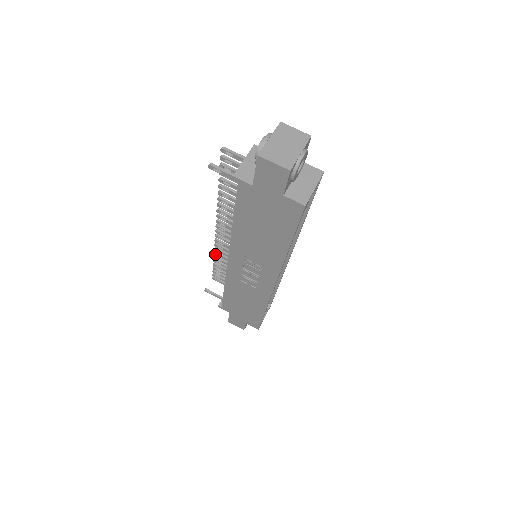
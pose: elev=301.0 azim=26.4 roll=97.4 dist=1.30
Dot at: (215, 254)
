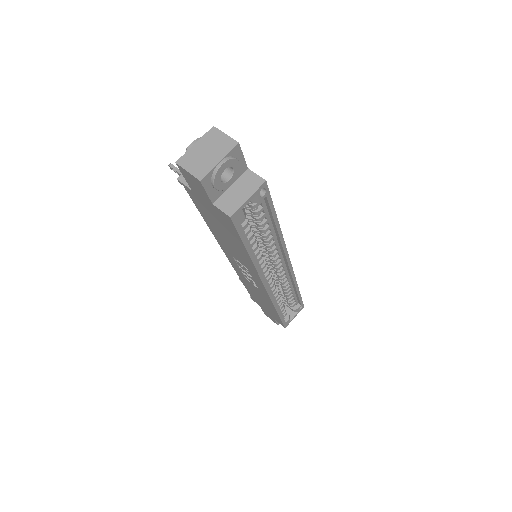
Dot at: occluded
